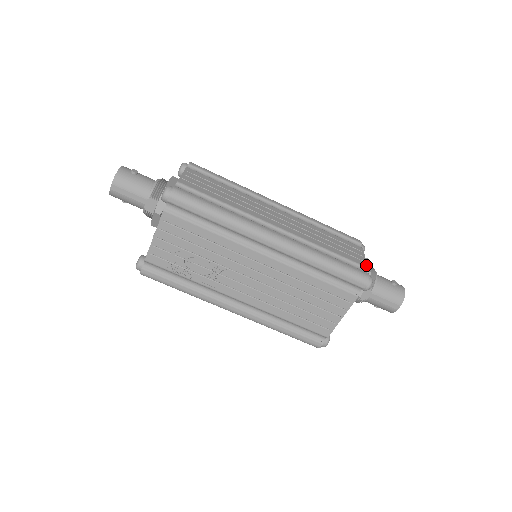
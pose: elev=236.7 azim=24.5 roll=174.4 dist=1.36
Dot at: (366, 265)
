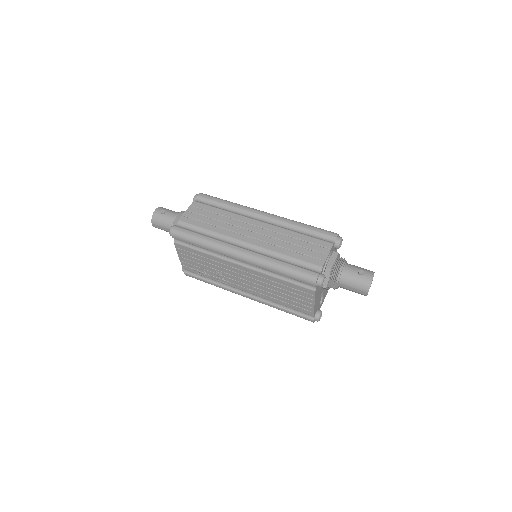
Dot at: (322, 265)
